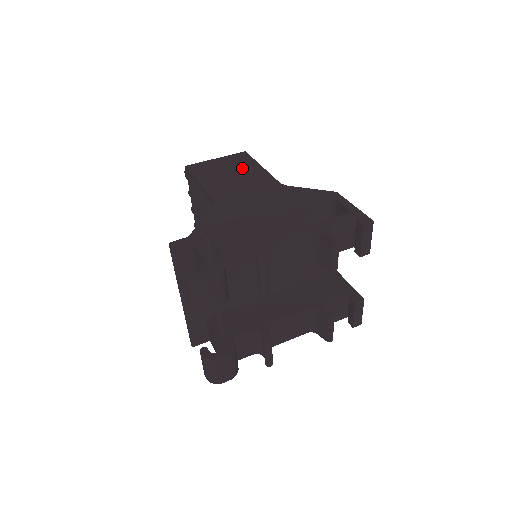
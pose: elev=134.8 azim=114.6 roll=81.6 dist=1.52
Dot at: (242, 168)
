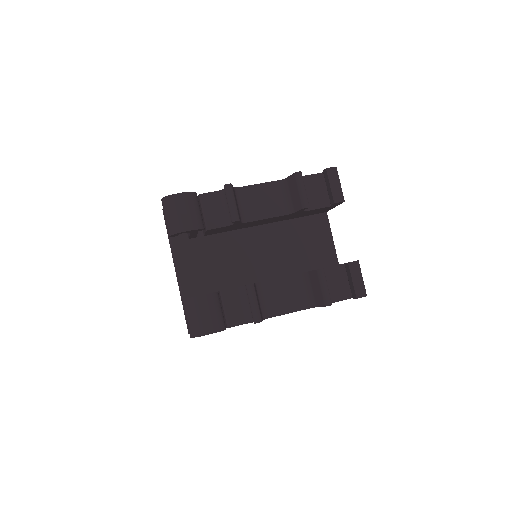
Dot at: occluded
